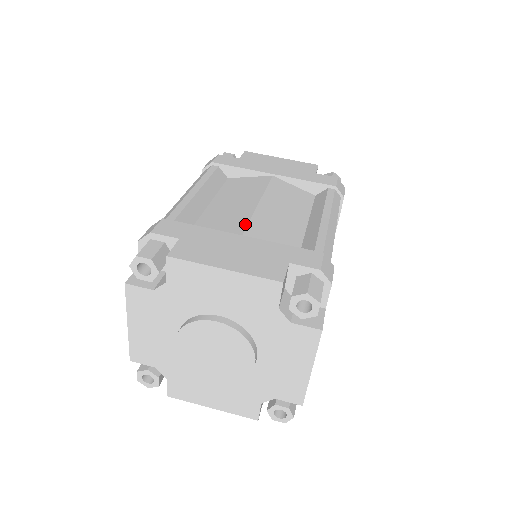
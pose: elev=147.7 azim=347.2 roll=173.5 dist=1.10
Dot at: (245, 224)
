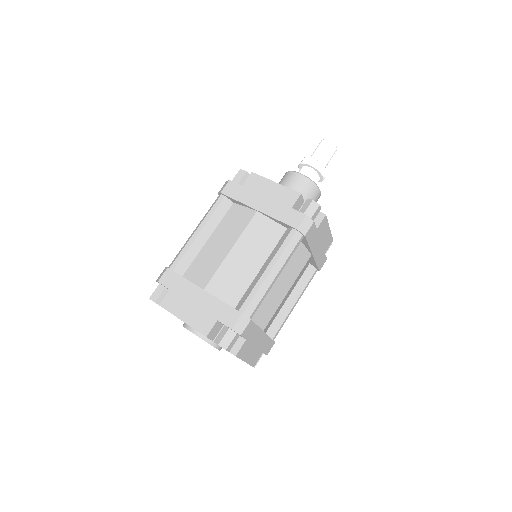
Dot at: (212, 275)
